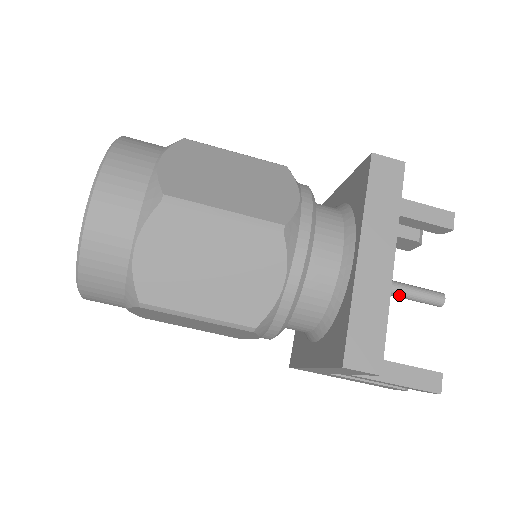
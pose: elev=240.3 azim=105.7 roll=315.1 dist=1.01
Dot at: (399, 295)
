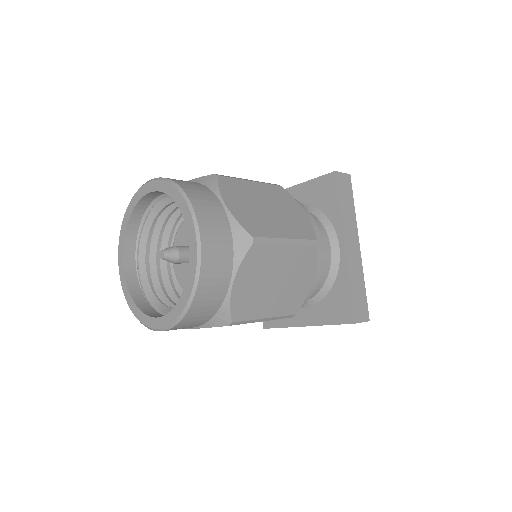
Dot at: occluded
